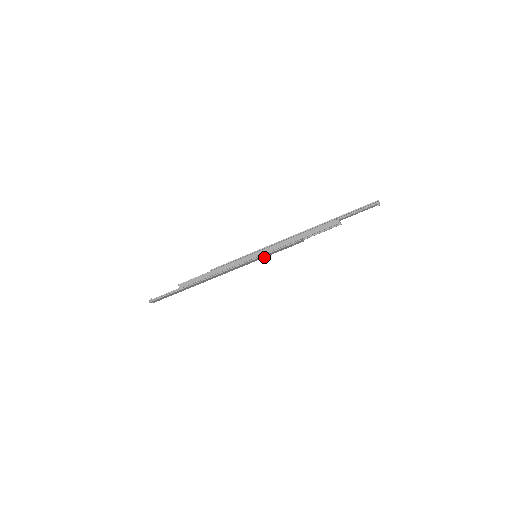
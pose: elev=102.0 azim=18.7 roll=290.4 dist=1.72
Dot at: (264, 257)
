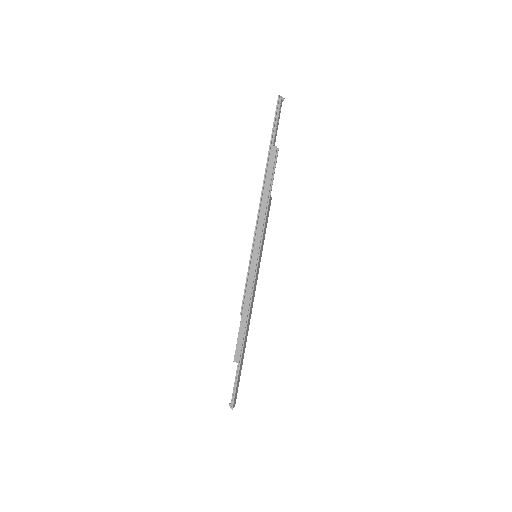
Dot at: (262, 249)
